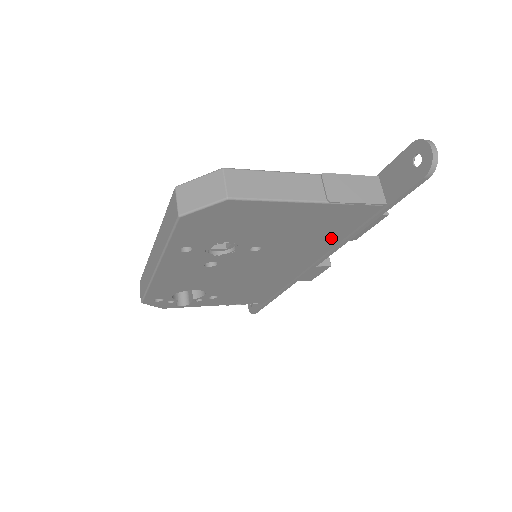
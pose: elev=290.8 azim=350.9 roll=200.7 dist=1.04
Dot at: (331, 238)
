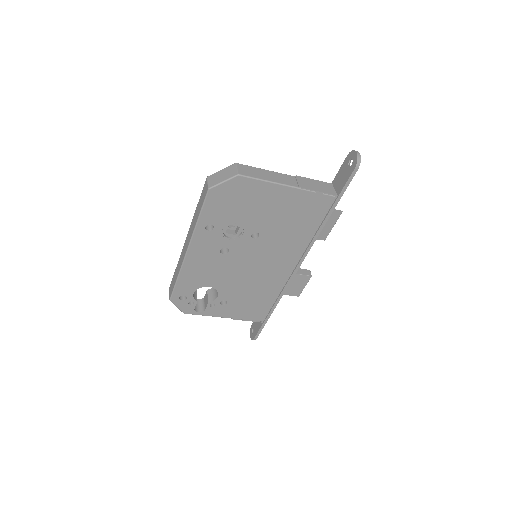
Dot at: (306, 231)
